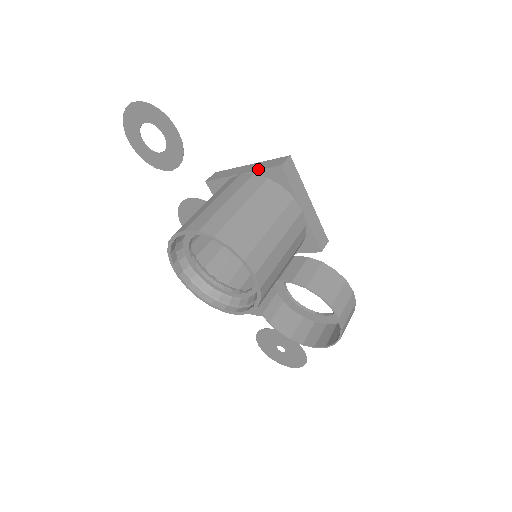
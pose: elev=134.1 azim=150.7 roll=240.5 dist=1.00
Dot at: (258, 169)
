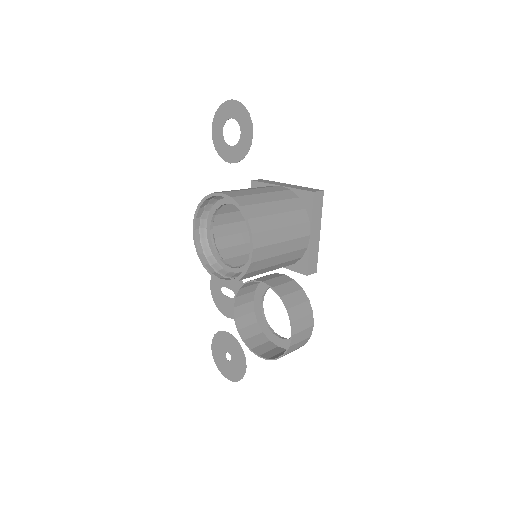
Dot at: (296, 188)
